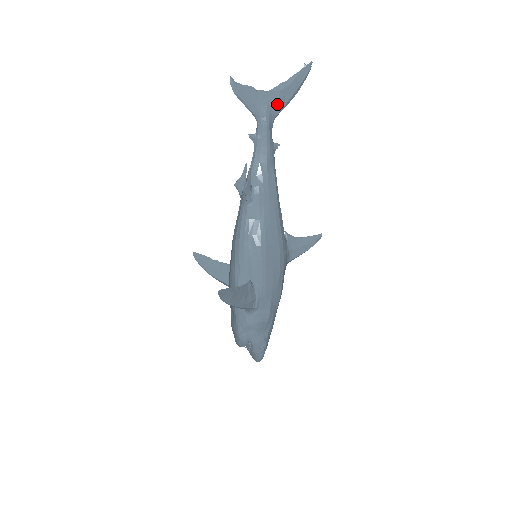
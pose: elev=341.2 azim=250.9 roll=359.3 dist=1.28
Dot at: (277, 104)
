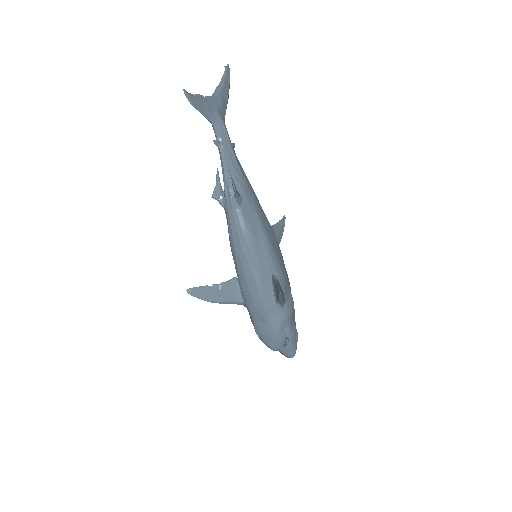
Dot at: (222, 106)
